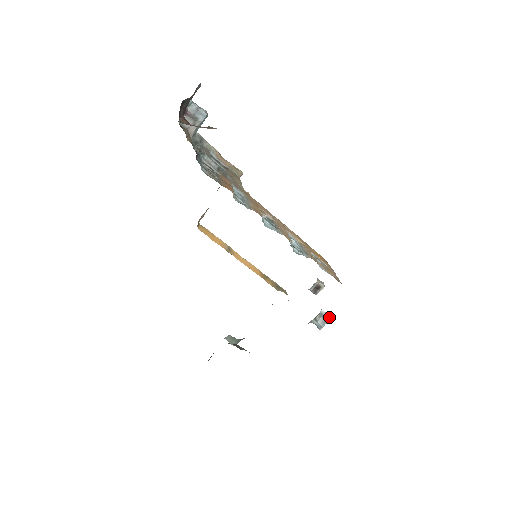
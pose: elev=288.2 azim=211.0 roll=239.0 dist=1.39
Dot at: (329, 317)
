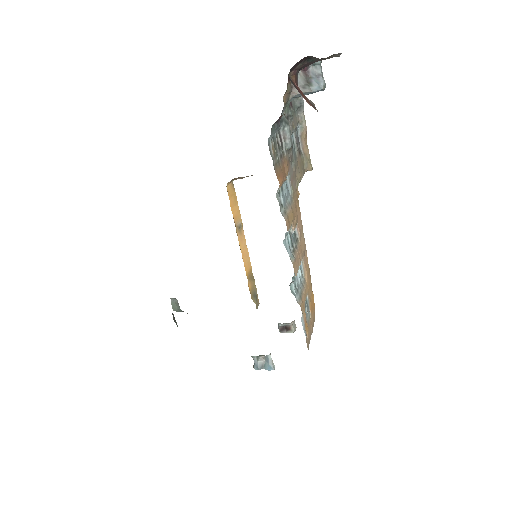
Dot at: (271, 366)
